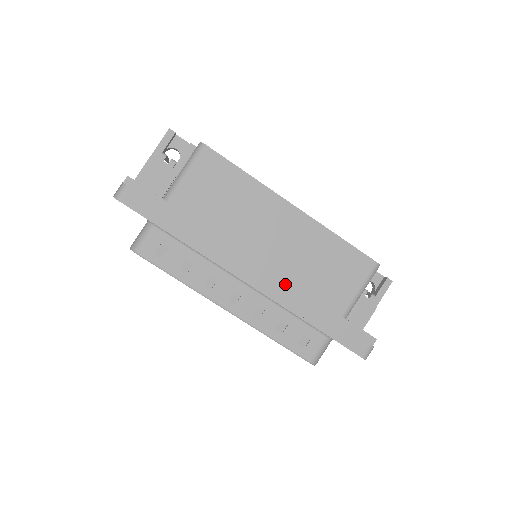
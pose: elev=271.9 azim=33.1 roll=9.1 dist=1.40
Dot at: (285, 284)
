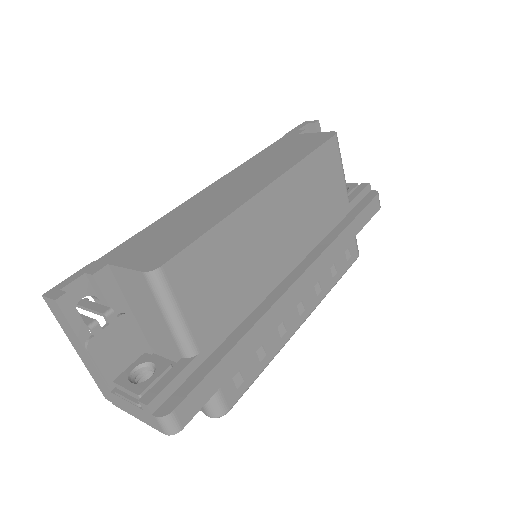
Dot at: (312, 246)
